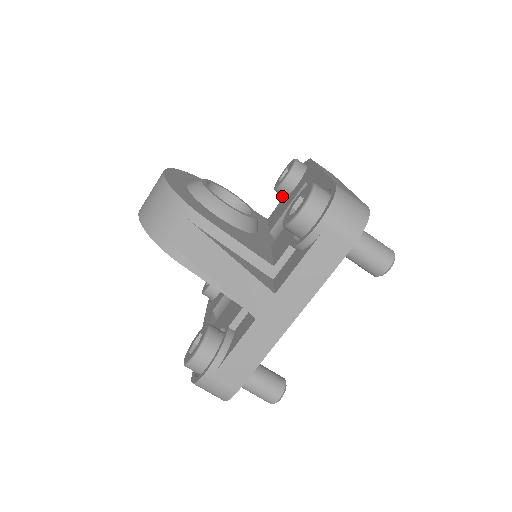
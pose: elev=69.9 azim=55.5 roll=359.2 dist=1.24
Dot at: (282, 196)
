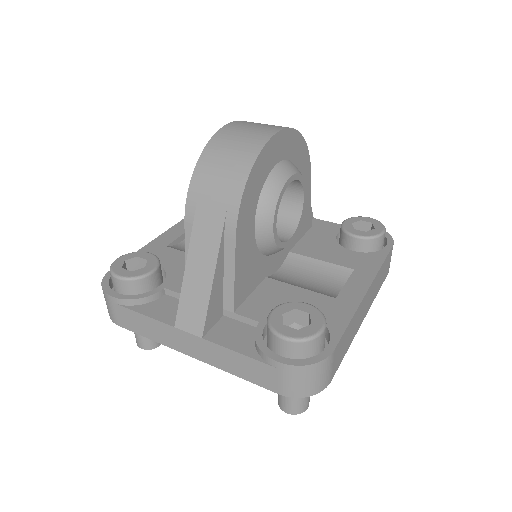
Dot at: occluded
